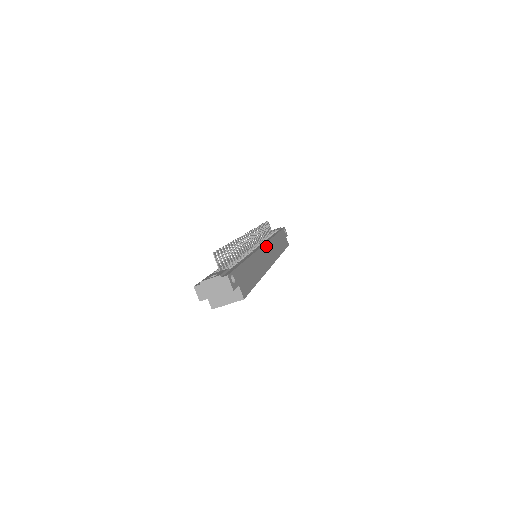
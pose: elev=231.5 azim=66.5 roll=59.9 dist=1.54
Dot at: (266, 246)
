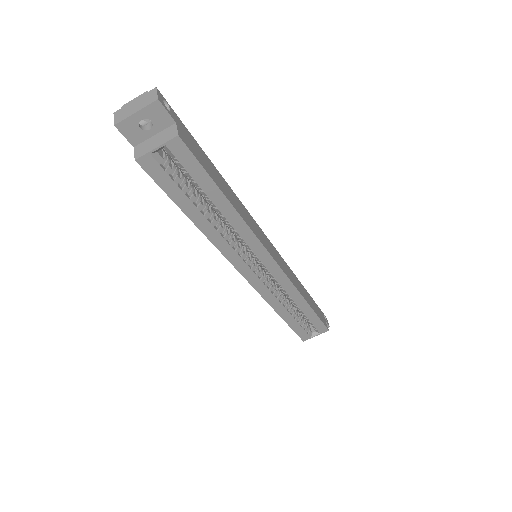
Dot at: (270, 244)
